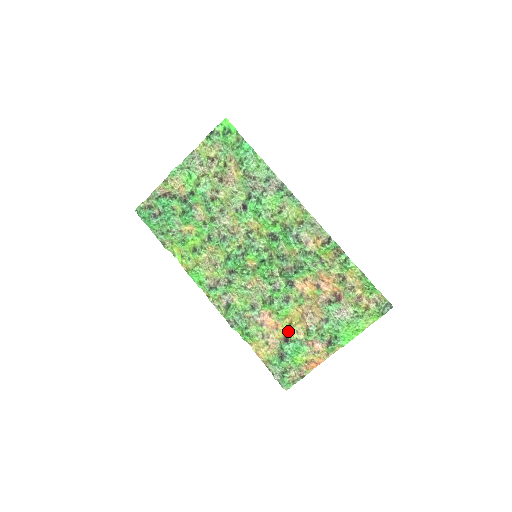
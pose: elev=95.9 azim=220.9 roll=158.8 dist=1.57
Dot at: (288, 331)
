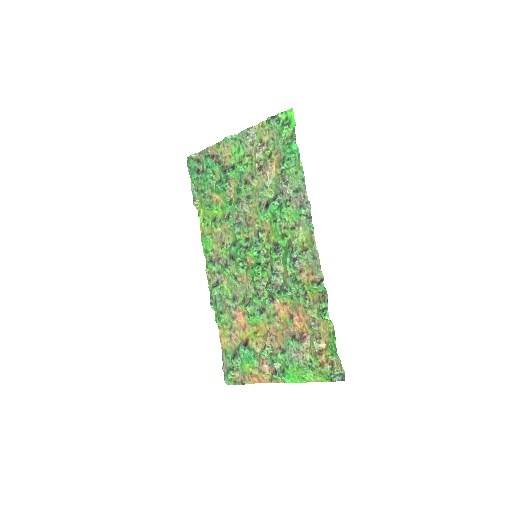
Dot at: (251, 338)
